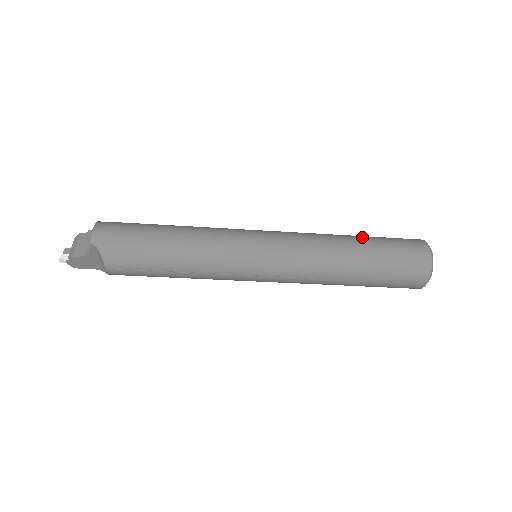
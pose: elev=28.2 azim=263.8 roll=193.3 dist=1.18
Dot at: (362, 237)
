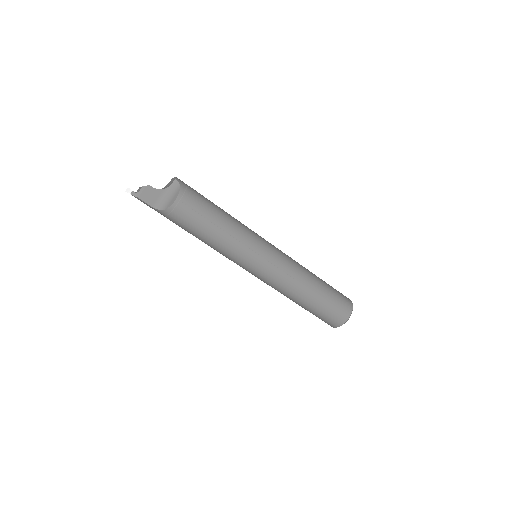
Dot at: occluded
